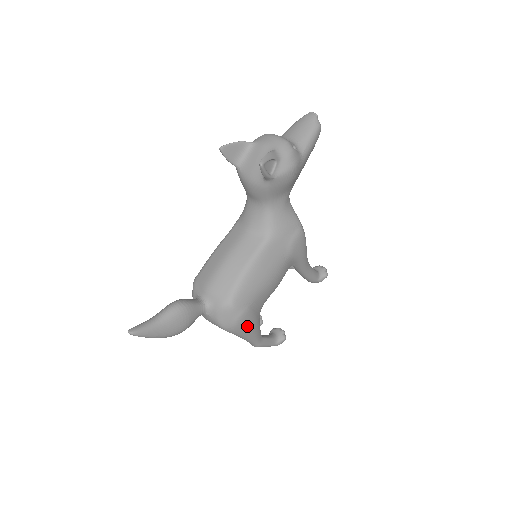
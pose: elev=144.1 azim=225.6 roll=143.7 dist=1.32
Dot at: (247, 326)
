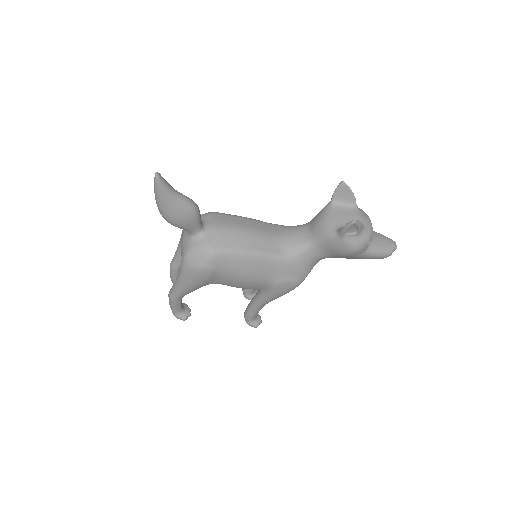
Dot at: (195, 278)
